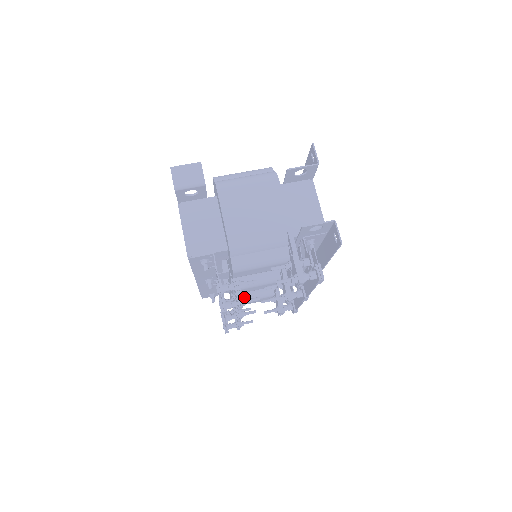
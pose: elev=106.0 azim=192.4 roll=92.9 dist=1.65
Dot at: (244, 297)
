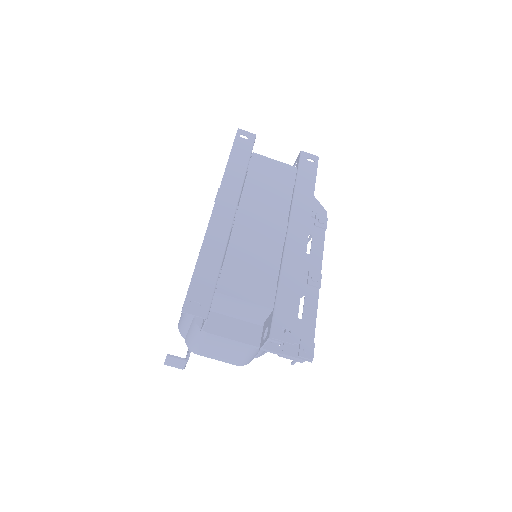
Dot at: occluded
